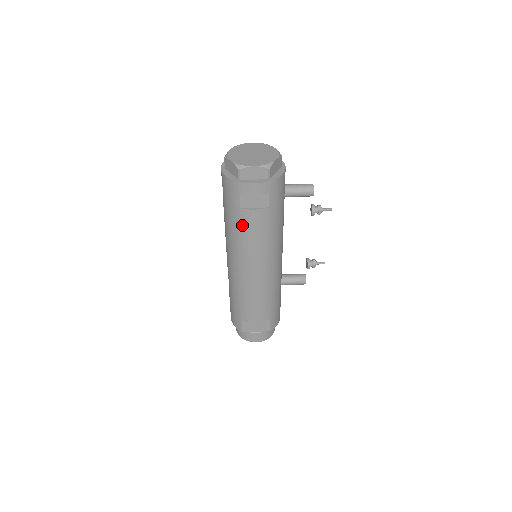
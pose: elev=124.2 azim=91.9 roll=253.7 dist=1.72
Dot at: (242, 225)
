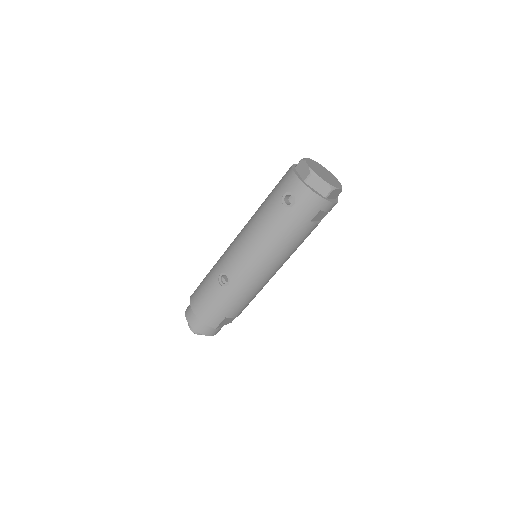
Dot at: (300, 235)
